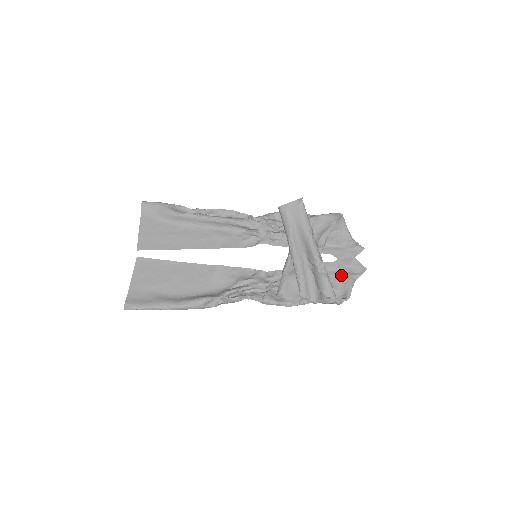
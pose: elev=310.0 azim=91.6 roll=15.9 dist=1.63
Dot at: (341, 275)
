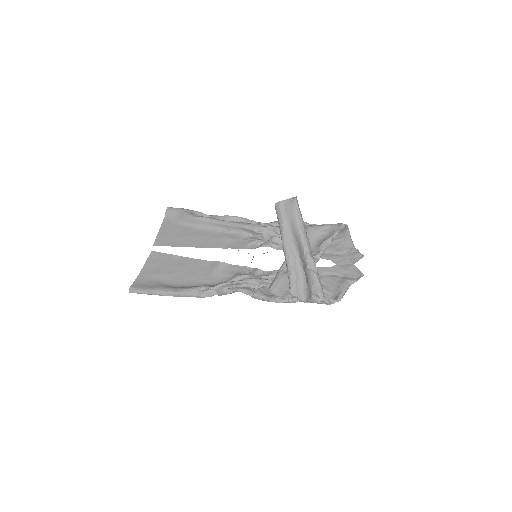
Dot at: (336, 279)
